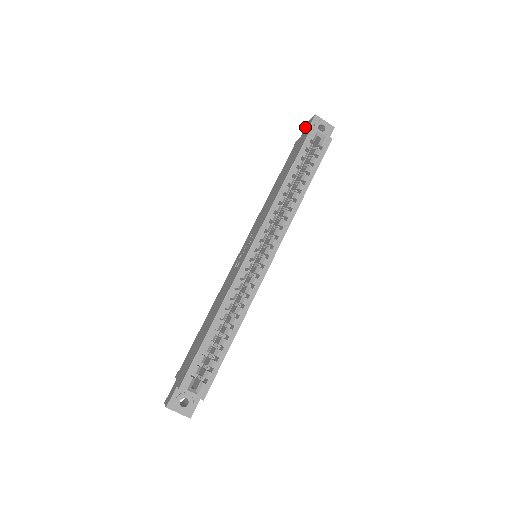
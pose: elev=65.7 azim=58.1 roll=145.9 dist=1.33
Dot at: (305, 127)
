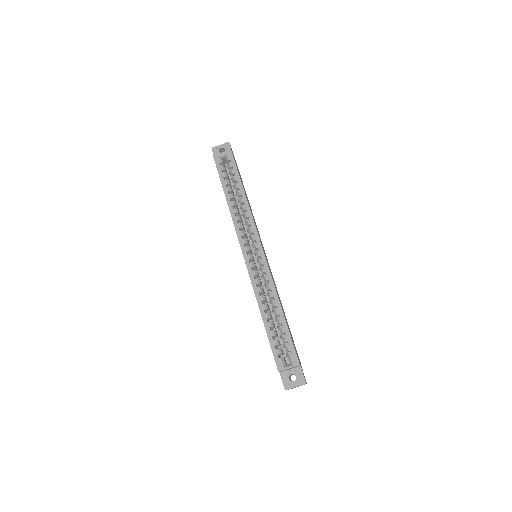
Dot at: occluded
